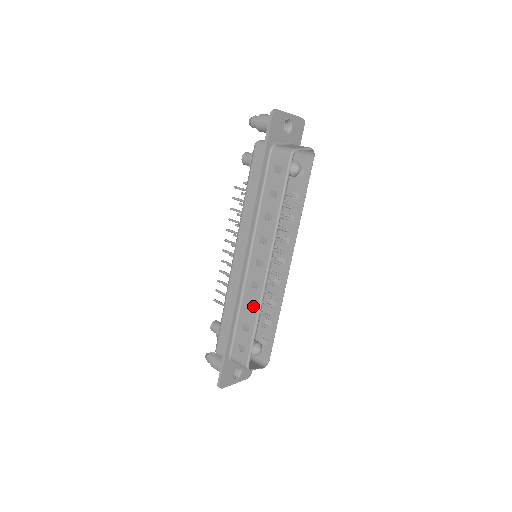
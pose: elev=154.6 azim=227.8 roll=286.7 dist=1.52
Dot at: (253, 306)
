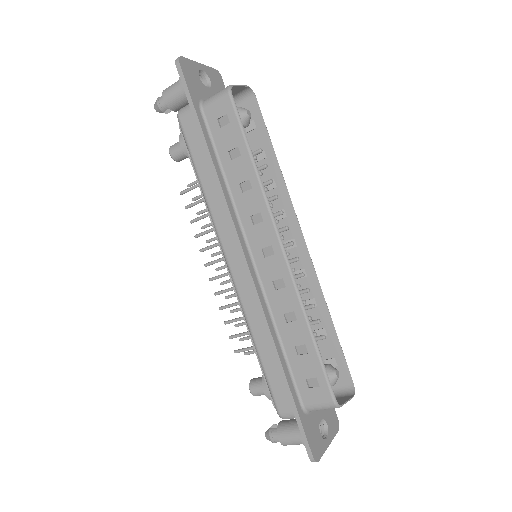
Dot at: (293, 313)
